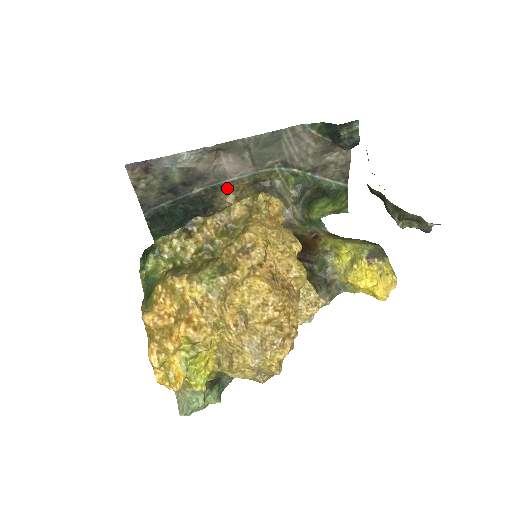
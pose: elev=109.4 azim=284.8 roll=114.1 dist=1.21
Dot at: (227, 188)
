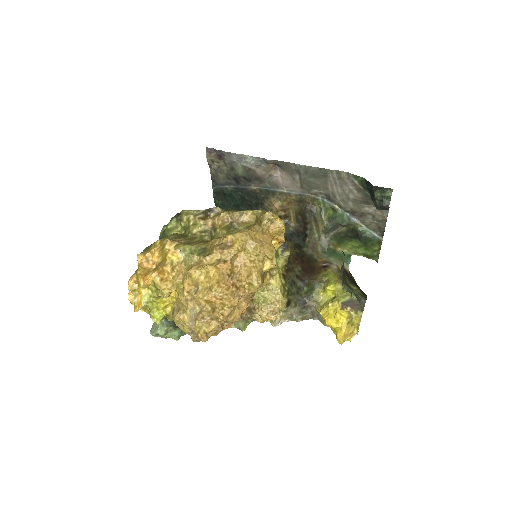
Dot at: (277, 196)
